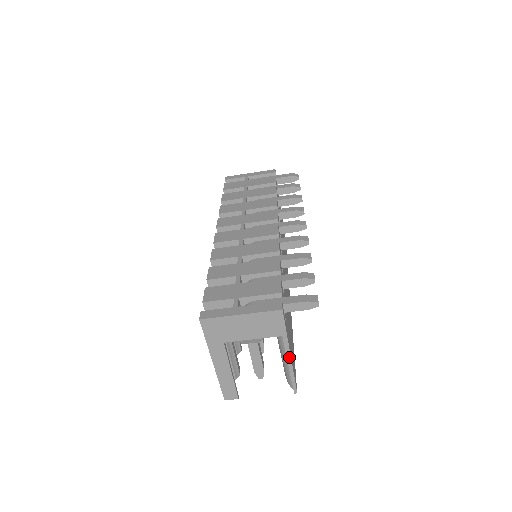
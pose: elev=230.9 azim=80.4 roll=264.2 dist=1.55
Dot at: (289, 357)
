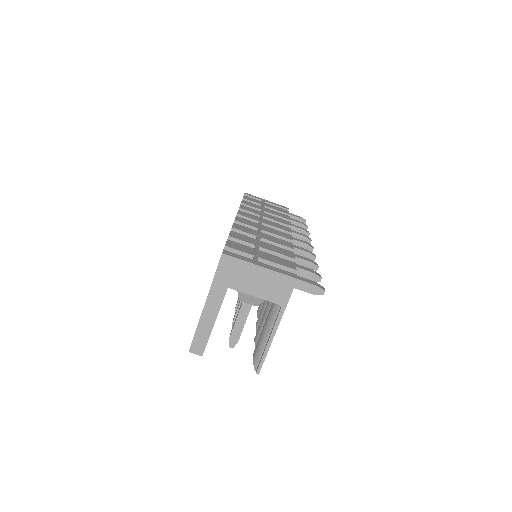
Dot at: (275, 331)
